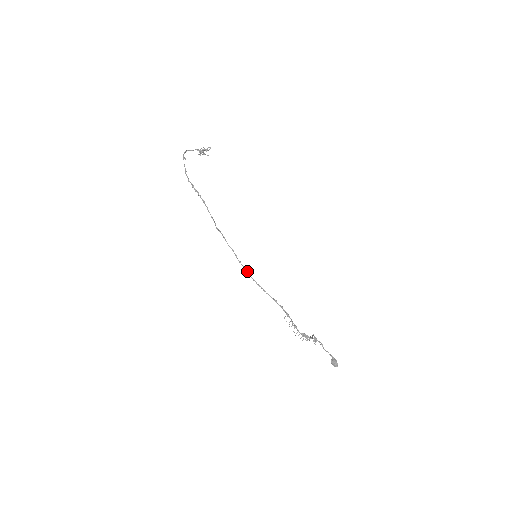
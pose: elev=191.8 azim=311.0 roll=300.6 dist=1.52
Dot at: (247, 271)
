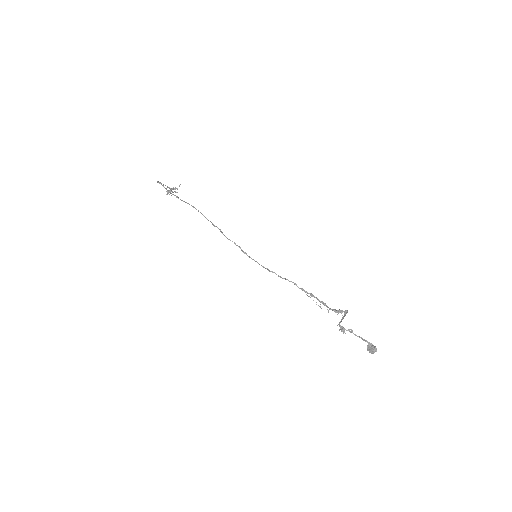
Dot at: (255, 261)
